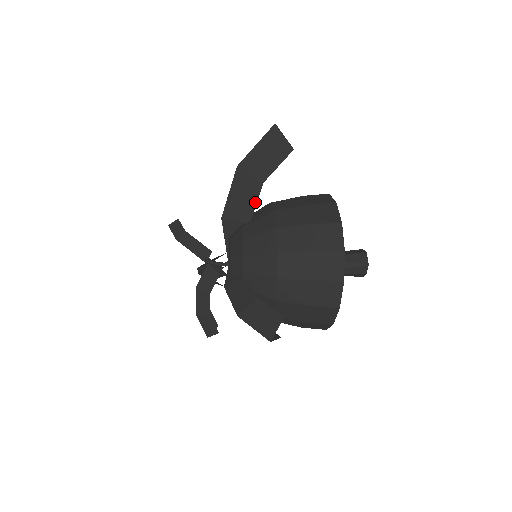
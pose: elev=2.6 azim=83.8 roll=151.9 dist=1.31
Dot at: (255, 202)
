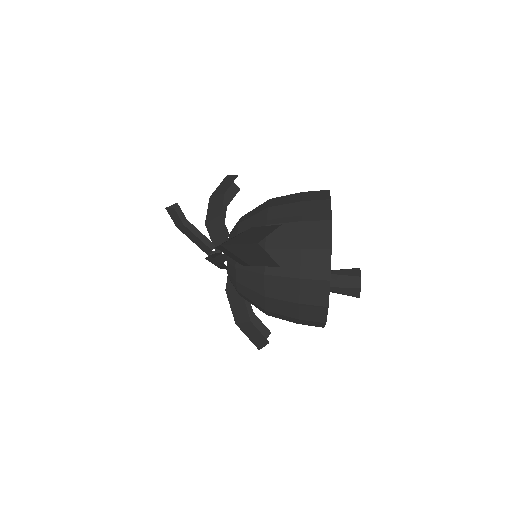
Dot at: (245, 265)
